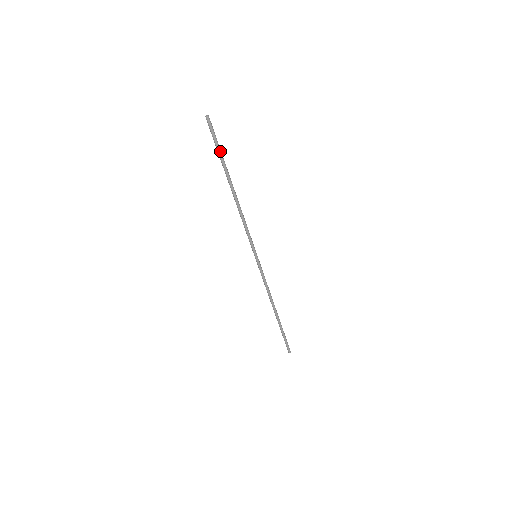
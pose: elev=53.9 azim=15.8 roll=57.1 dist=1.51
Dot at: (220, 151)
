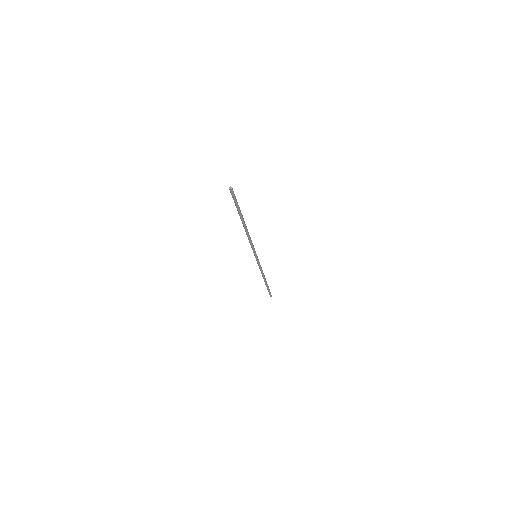
Dot at: occluded
